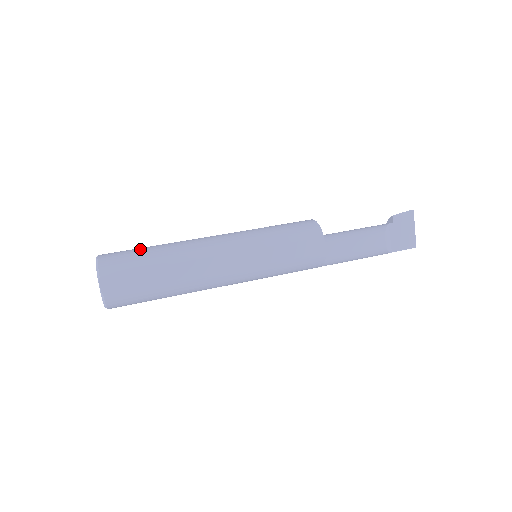
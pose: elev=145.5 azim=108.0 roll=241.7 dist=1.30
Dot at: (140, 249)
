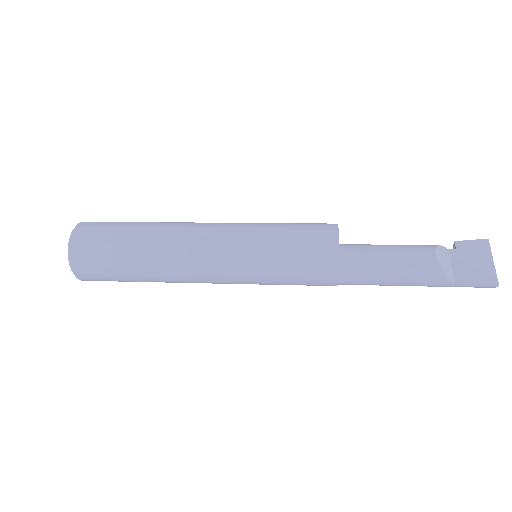
Dot at: occluded
